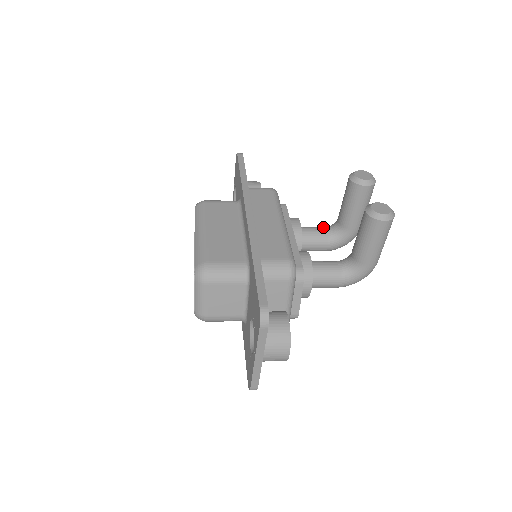
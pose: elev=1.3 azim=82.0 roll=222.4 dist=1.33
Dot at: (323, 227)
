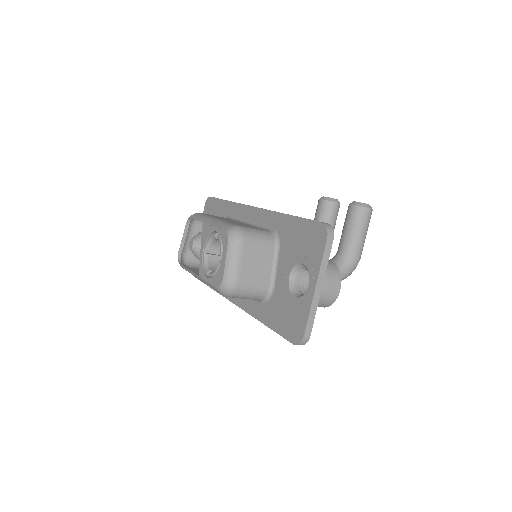
Dot at: occluded
